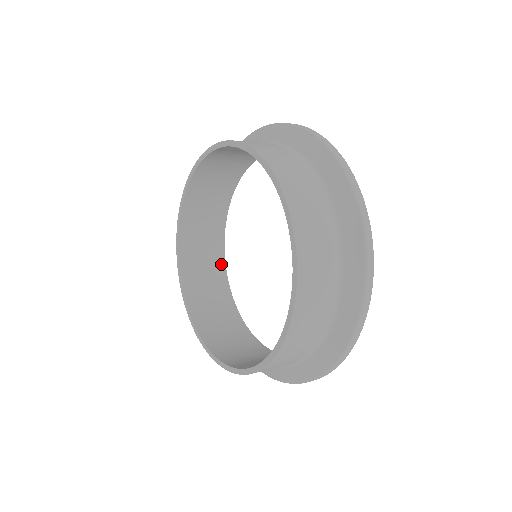
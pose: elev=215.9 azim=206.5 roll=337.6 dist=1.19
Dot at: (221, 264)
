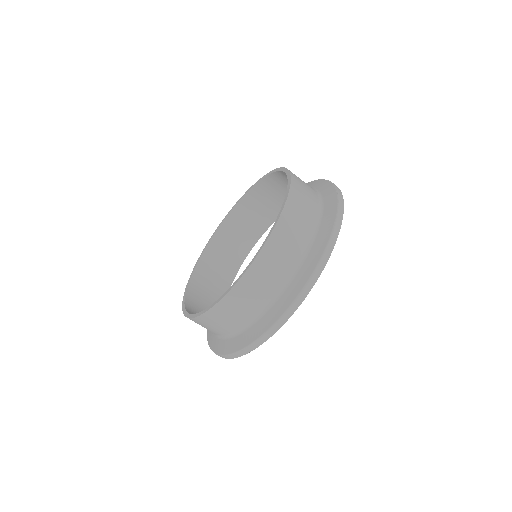
Dot at: occluded
